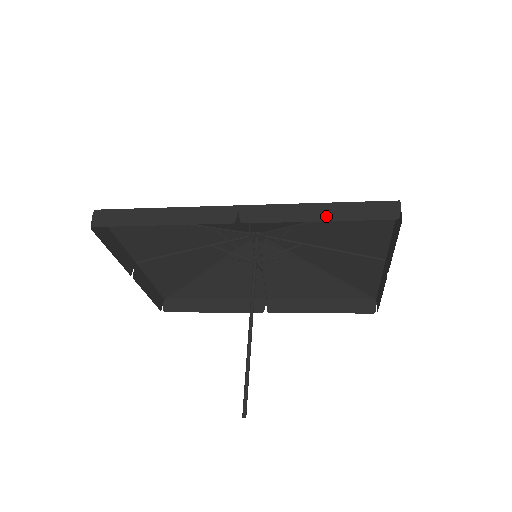
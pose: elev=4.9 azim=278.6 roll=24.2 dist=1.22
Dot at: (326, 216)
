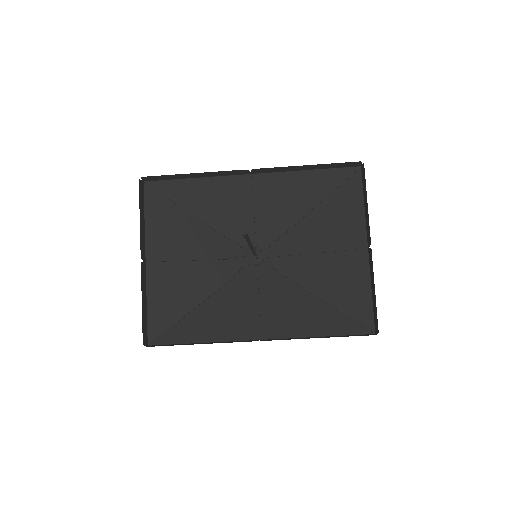
Dot at: (312, 166)
